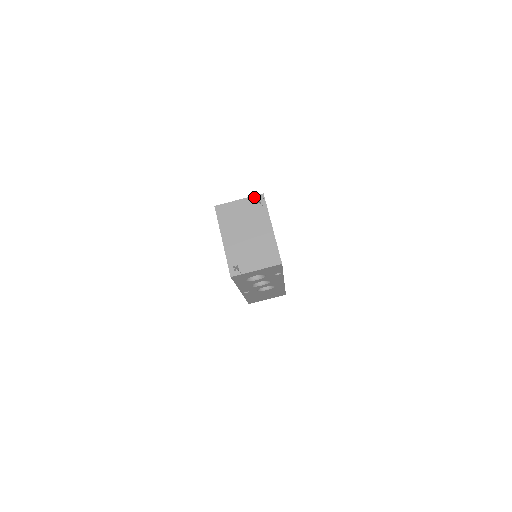
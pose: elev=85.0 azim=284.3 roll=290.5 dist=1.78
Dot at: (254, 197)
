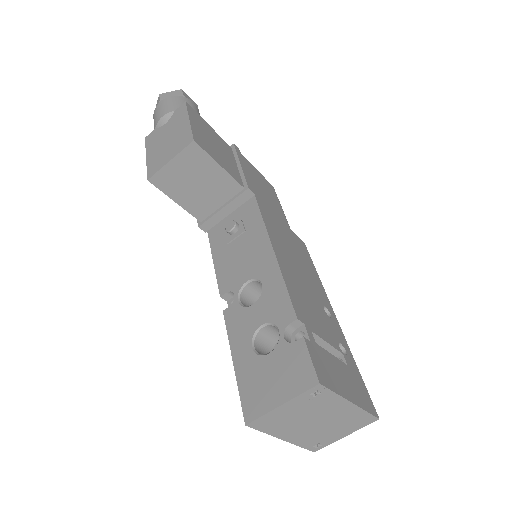
Dot at: (306, 393)
